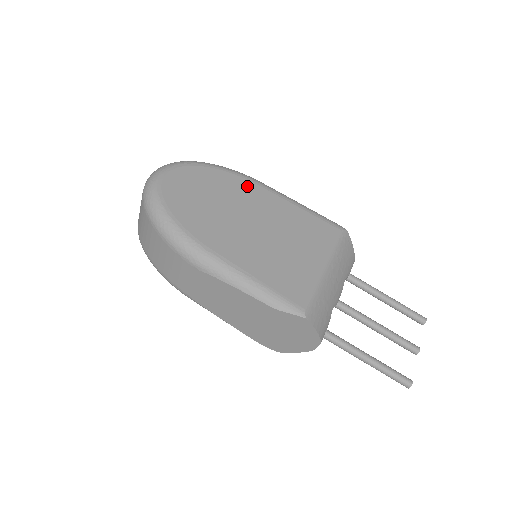
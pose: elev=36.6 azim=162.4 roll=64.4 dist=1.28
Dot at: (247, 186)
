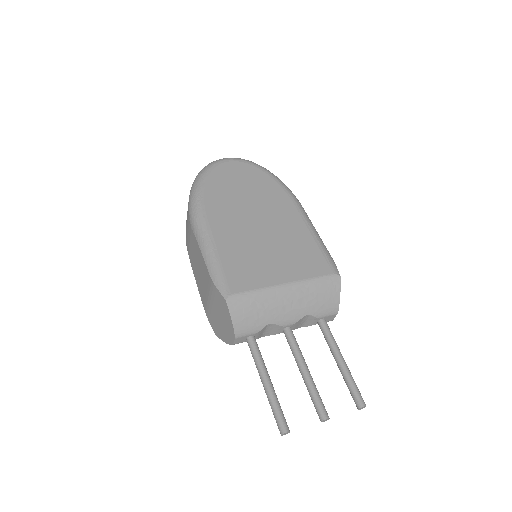
Dot at: (283, 200)
